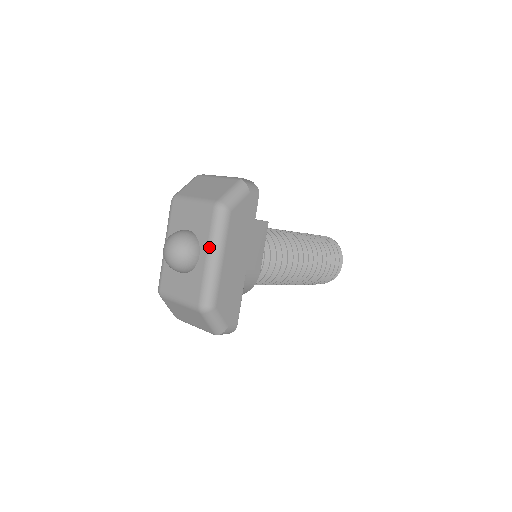
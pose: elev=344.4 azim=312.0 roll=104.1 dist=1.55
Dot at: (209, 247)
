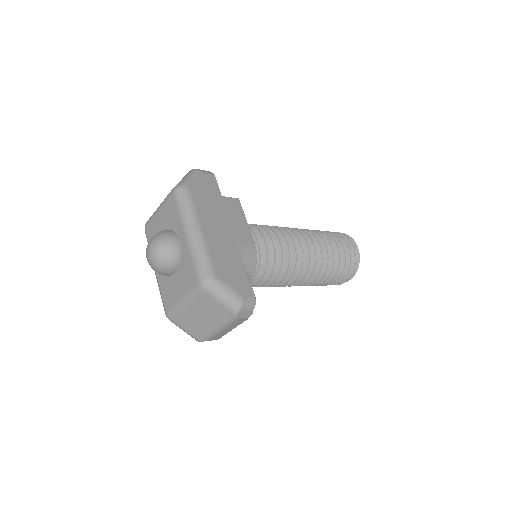
Dot at: (183, 225)
